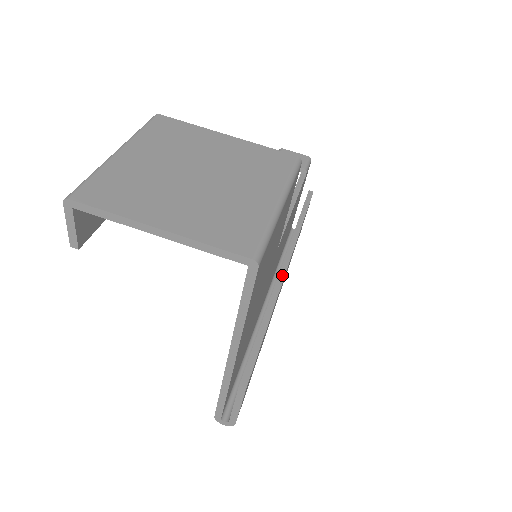
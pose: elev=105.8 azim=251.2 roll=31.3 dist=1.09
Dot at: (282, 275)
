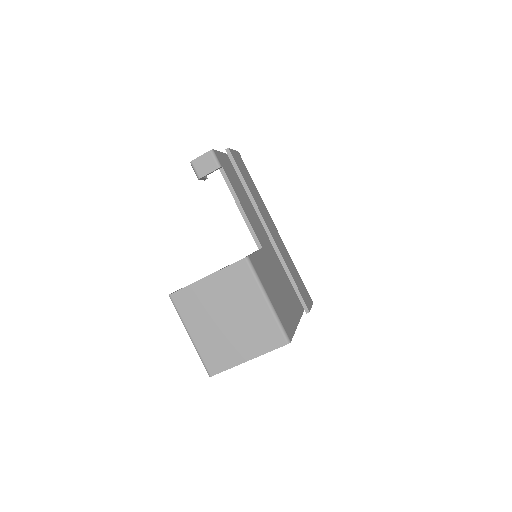
Dot at: (271, 239)
